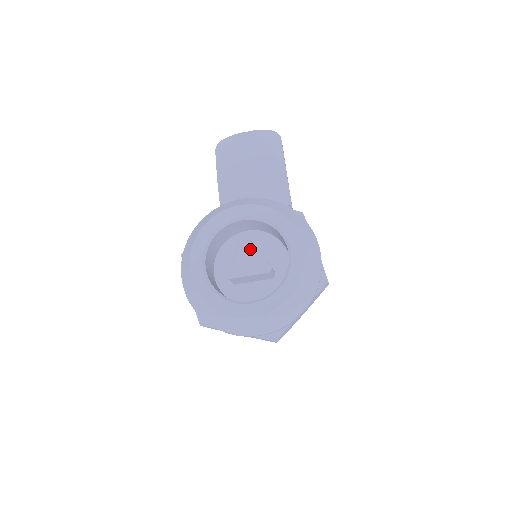
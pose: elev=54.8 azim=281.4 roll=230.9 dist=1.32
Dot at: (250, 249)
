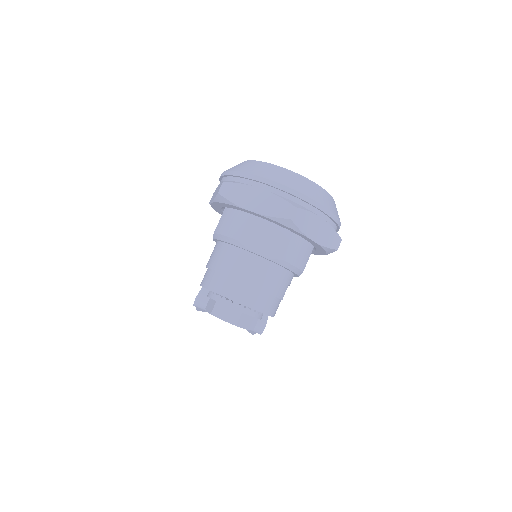
Dot at: occluded
